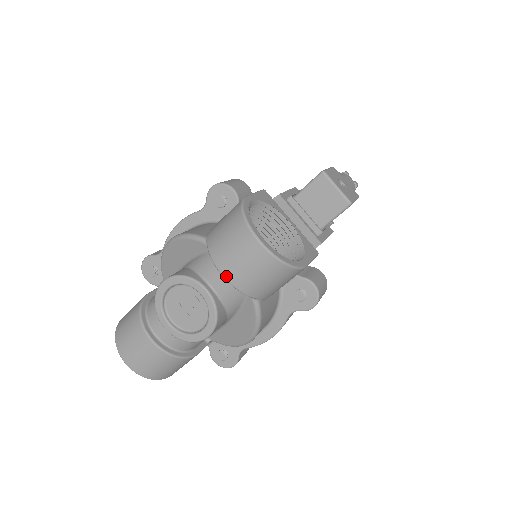
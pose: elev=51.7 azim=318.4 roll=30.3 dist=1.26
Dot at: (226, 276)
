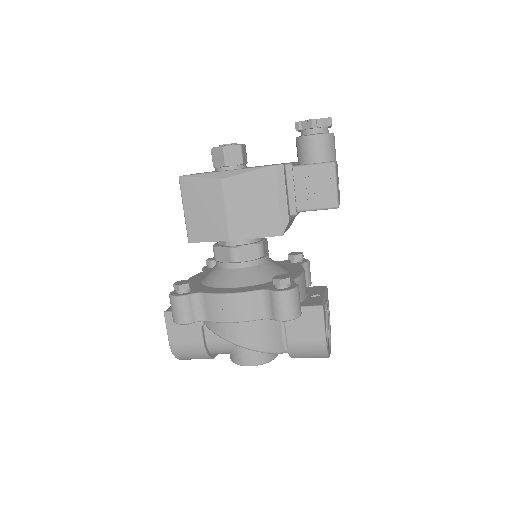
Dot at: occluded
